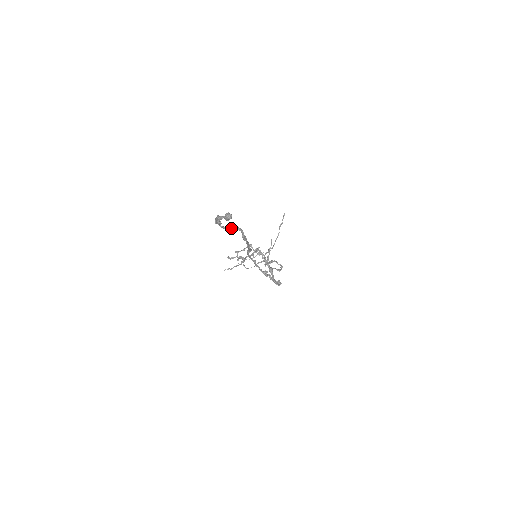
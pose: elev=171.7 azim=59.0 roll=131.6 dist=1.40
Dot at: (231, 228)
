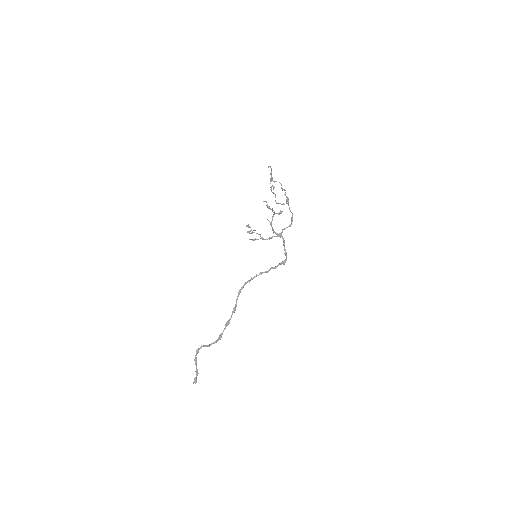
Dot at: (207, 346)
